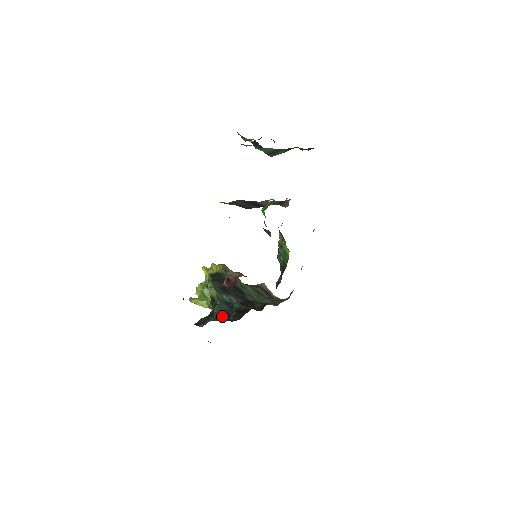
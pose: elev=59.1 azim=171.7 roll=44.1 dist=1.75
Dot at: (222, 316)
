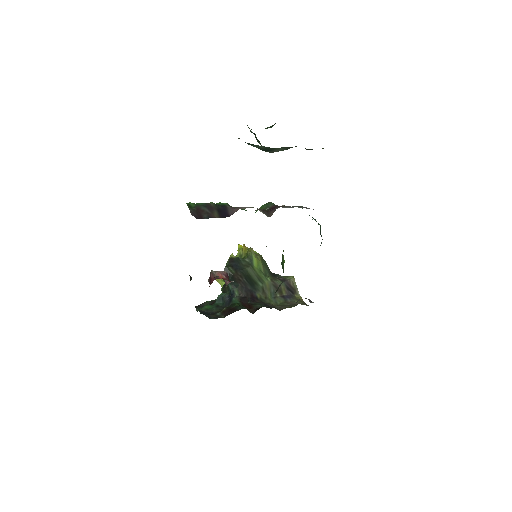
Dot at: (218, 307)
